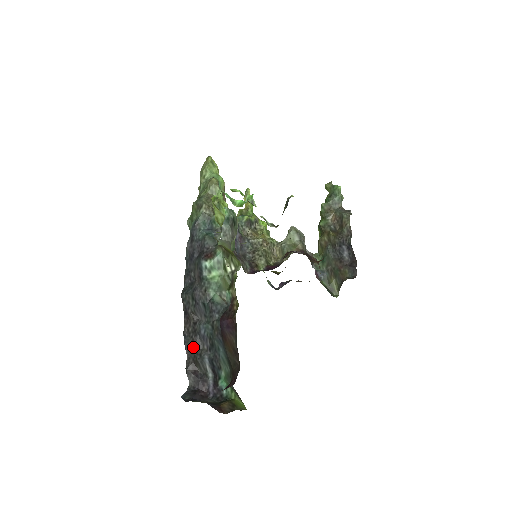
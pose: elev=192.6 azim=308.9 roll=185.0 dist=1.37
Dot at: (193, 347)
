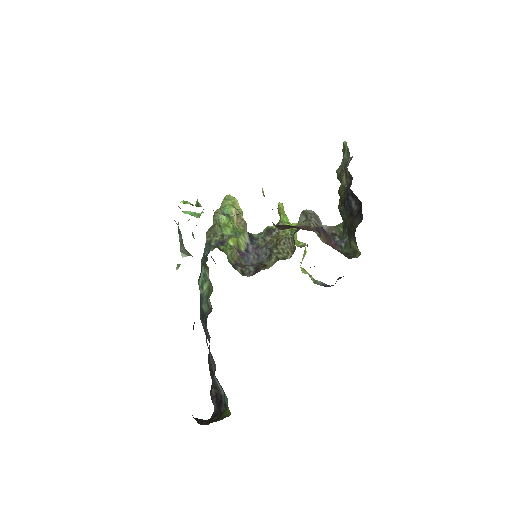
Dot at: (211, 369)
